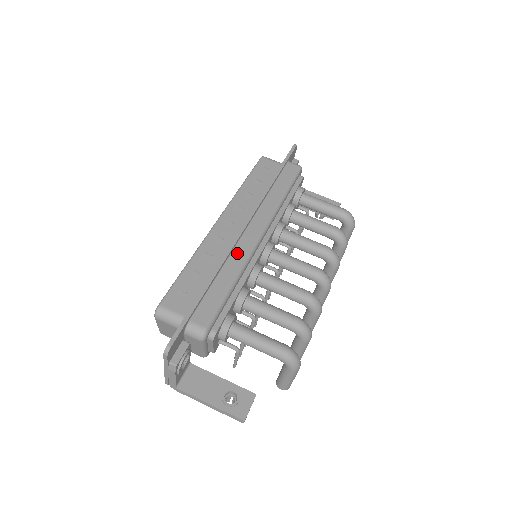
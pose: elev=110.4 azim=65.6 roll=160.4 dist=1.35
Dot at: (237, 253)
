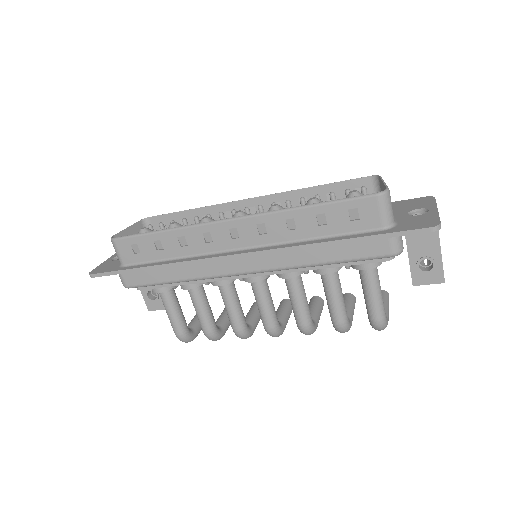
Dot at: (205, 267)
